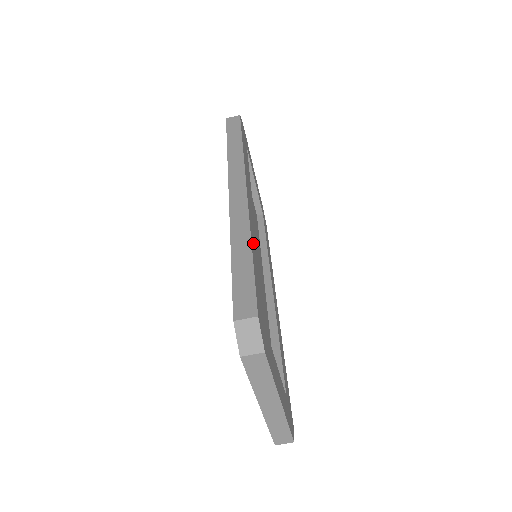
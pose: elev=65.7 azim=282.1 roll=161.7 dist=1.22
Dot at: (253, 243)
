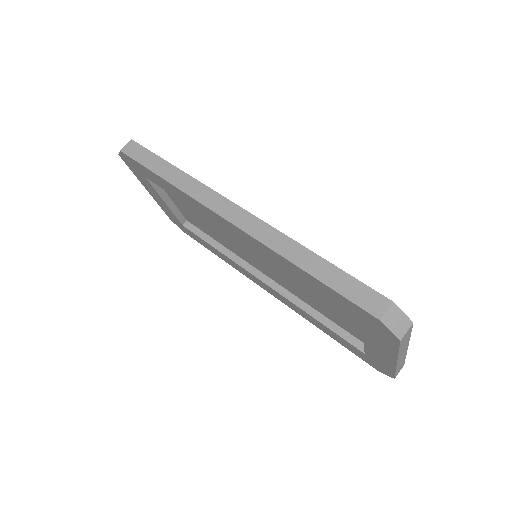
Dot at: occluded
